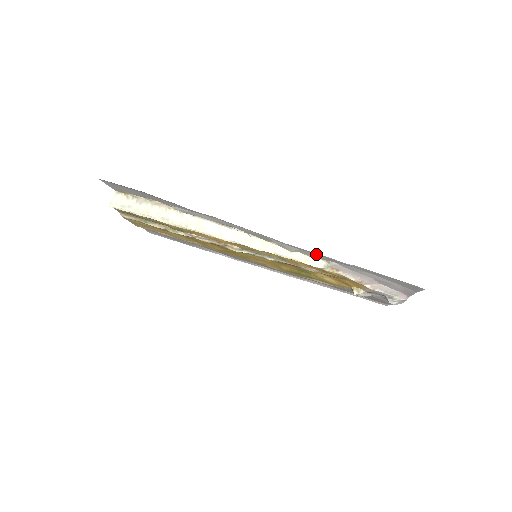
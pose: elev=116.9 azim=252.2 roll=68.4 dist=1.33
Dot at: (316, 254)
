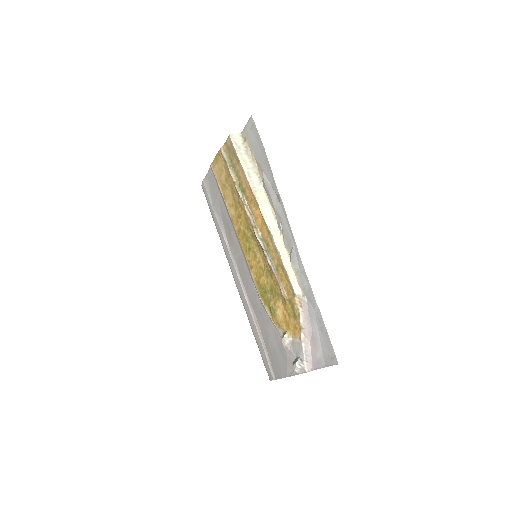
Dot at: (306, 281)
